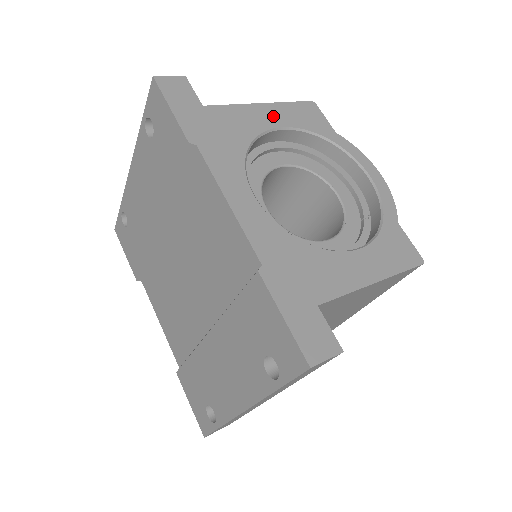
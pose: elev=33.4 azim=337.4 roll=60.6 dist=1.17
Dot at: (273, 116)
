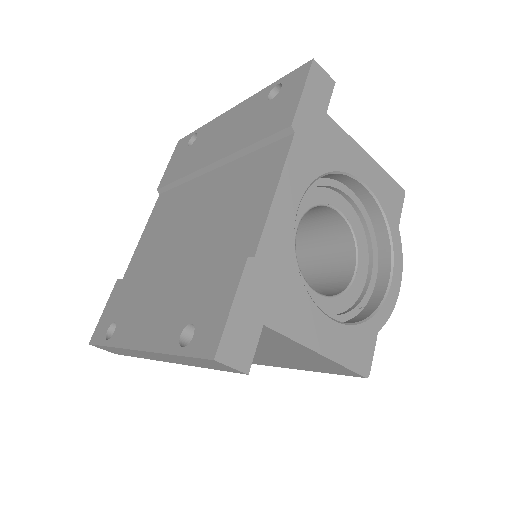
Dot at: (367, 171)
